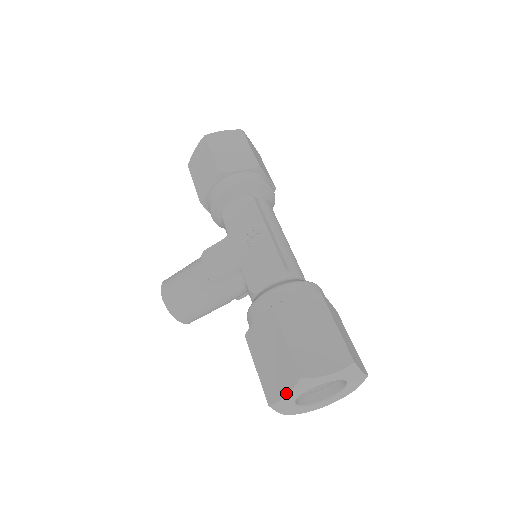
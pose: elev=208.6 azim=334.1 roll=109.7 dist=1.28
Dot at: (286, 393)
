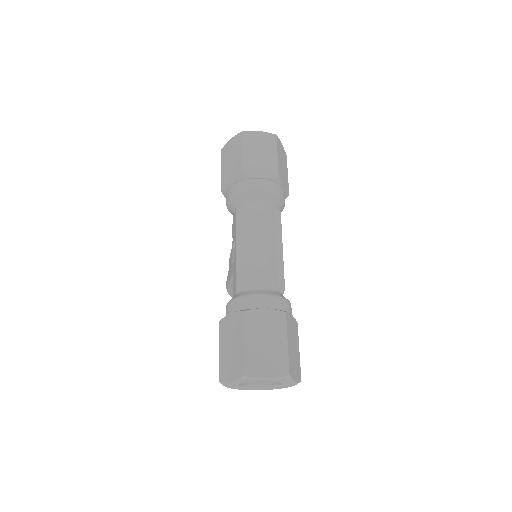
Dot at: (226, 386)
